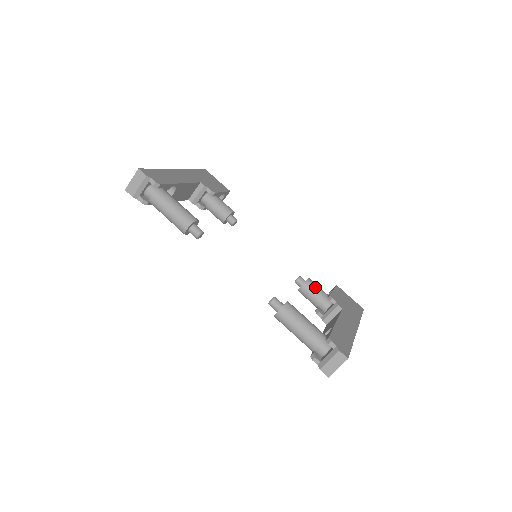
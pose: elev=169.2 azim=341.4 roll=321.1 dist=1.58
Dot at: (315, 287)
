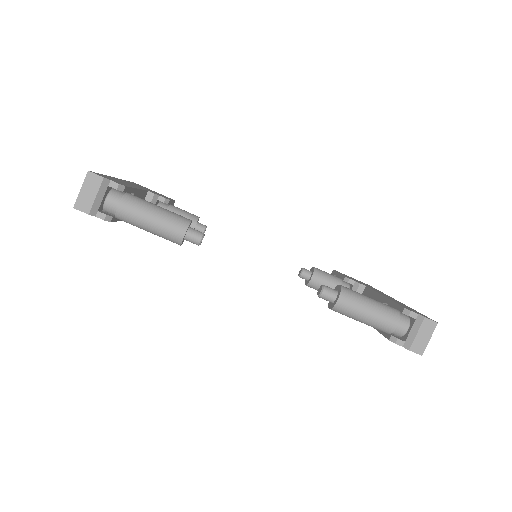
Dot at: (326, 274)
